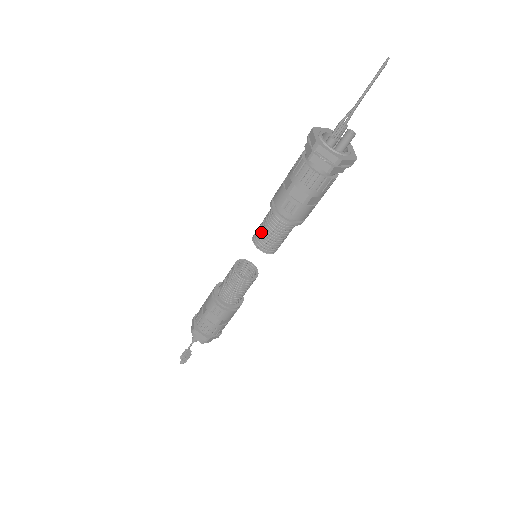
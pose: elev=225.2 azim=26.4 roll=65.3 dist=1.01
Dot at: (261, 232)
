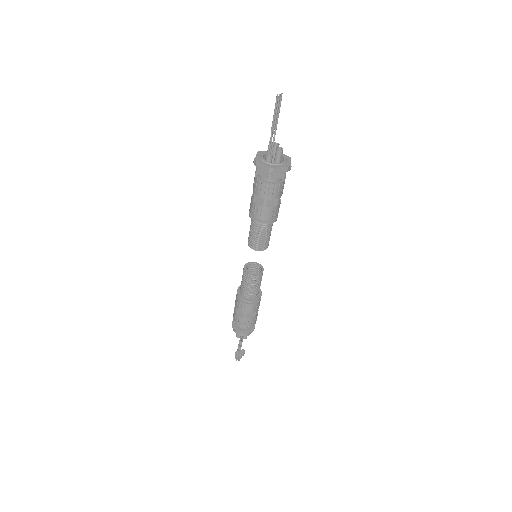
Dot at: (249, 235)
